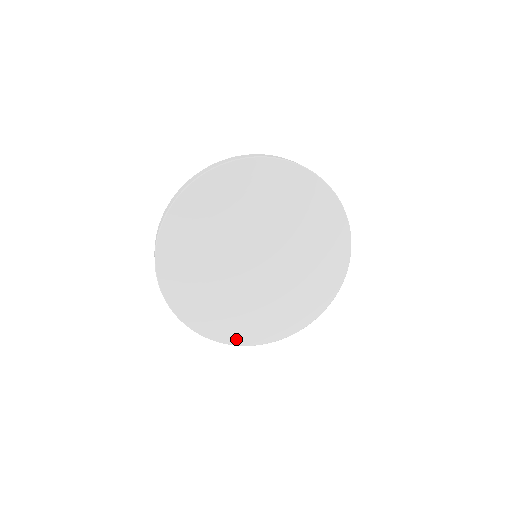
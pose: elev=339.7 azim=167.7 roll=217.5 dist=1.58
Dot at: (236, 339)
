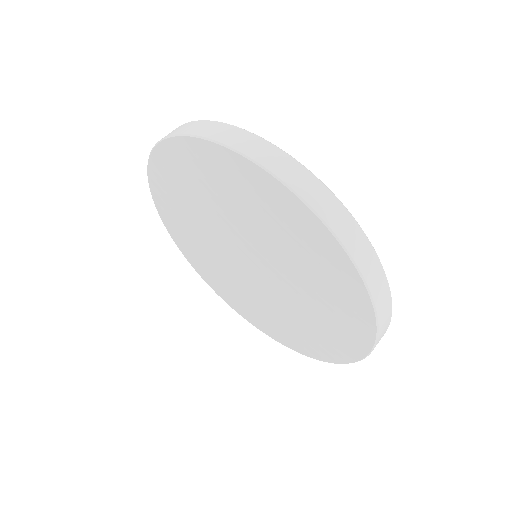
Dot at: (272, 335)
